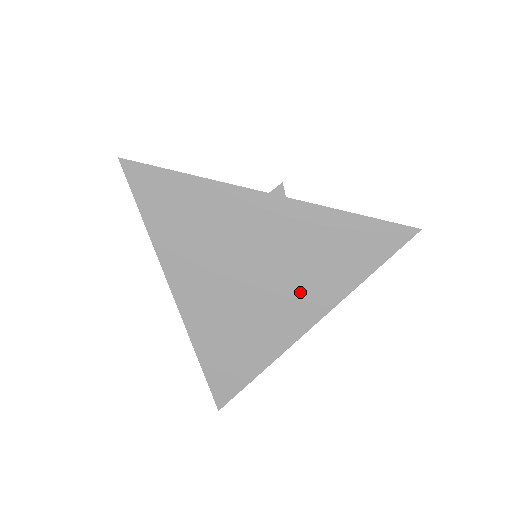
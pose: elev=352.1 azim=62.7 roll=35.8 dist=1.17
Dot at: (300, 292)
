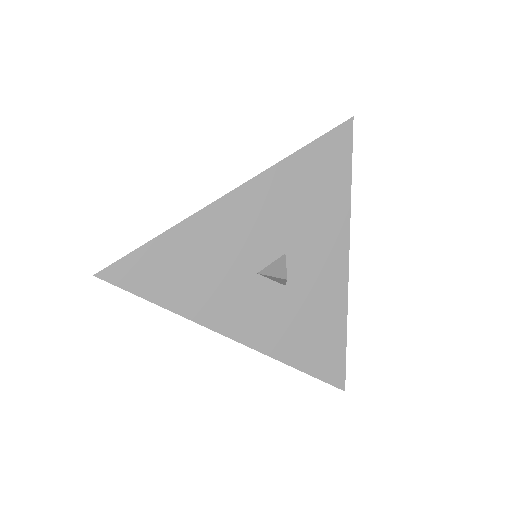
Dot at: occluded
